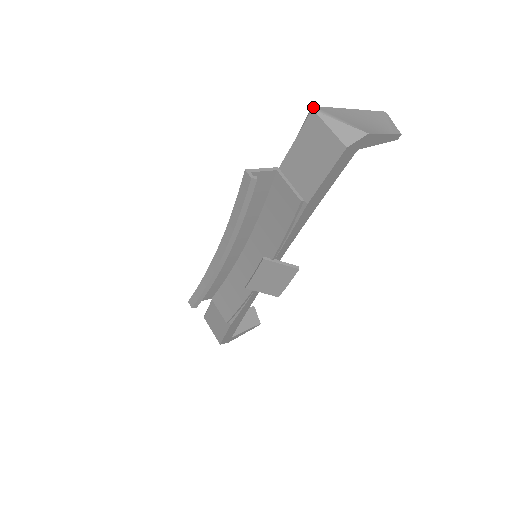
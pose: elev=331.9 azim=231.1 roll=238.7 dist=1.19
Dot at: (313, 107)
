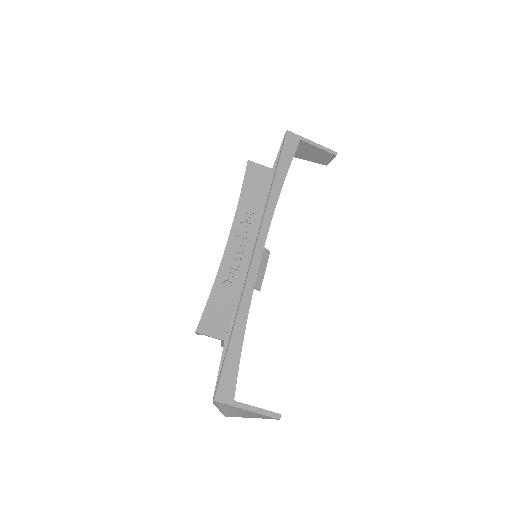
Dot at: (214, 401)
